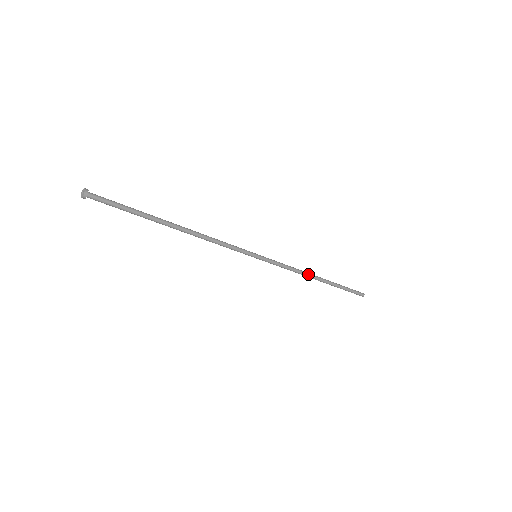
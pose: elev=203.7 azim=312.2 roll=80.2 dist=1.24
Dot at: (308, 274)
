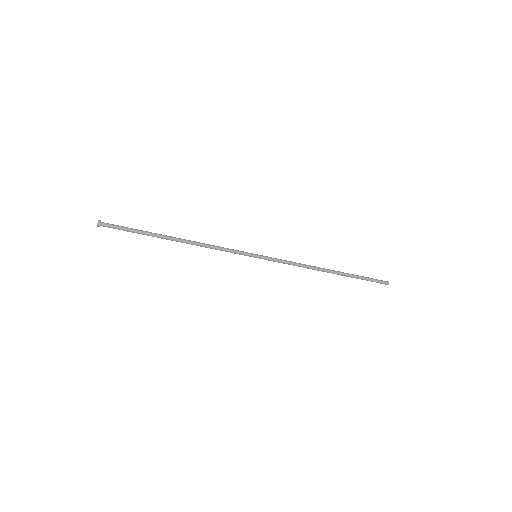
Dot at: (315, 267)
